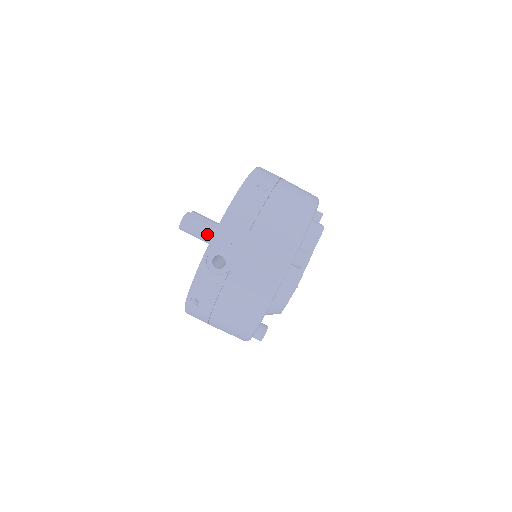
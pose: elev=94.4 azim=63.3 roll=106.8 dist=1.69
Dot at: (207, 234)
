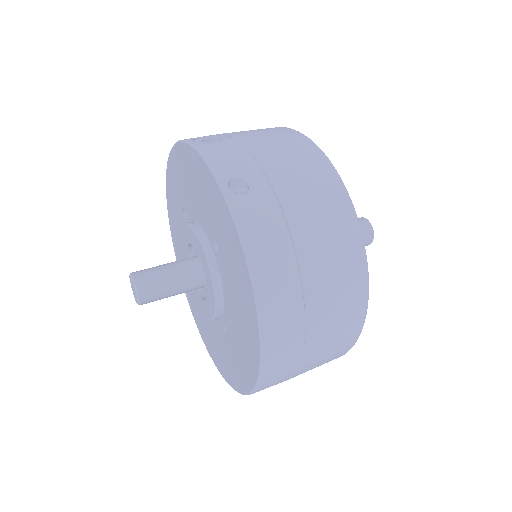
Dot at: (178, 262)
